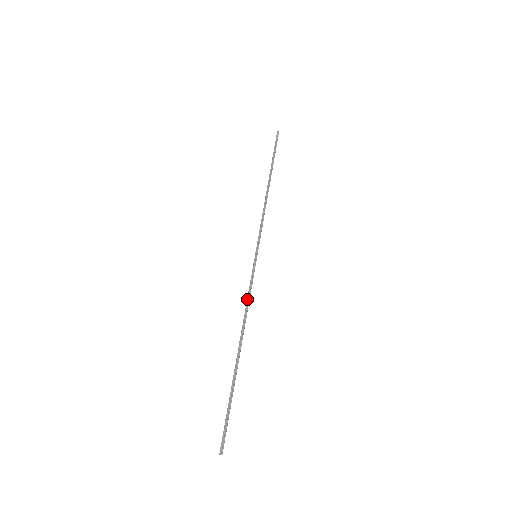
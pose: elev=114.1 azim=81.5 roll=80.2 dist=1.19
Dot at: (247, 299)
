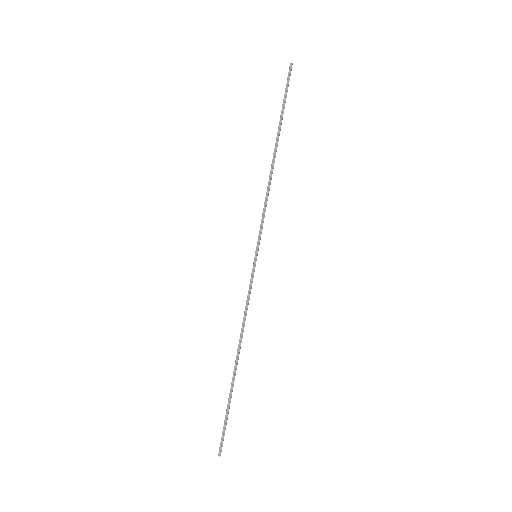
Dot at: (245, 309)
